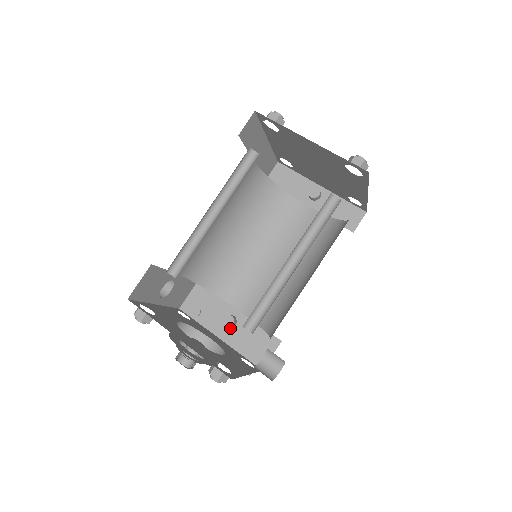
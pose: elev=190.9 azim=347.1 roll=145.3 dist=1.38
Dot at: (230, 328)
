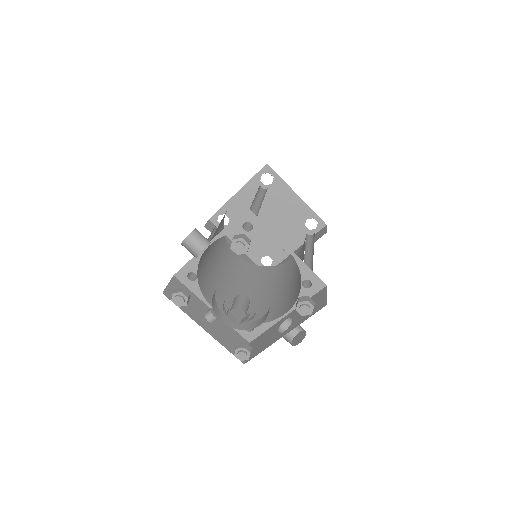
Dot at: (211, 323)
